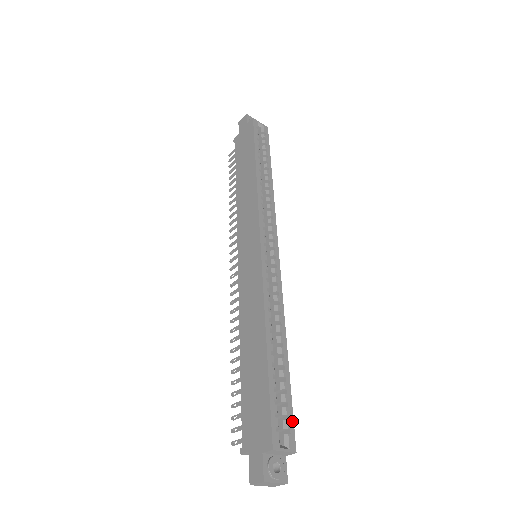
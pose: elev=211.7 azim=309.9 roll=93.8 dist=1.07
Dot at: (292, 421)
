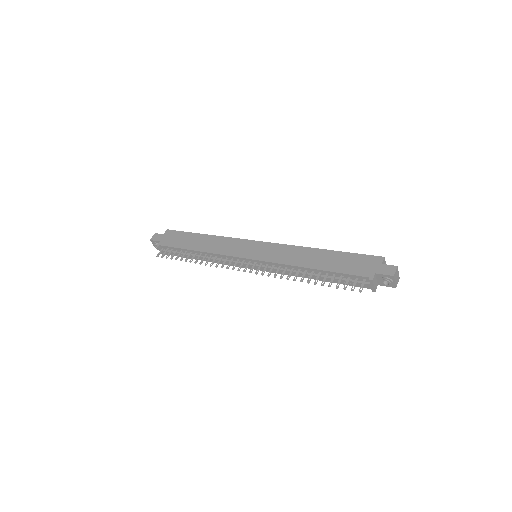
Dot at: occluded
